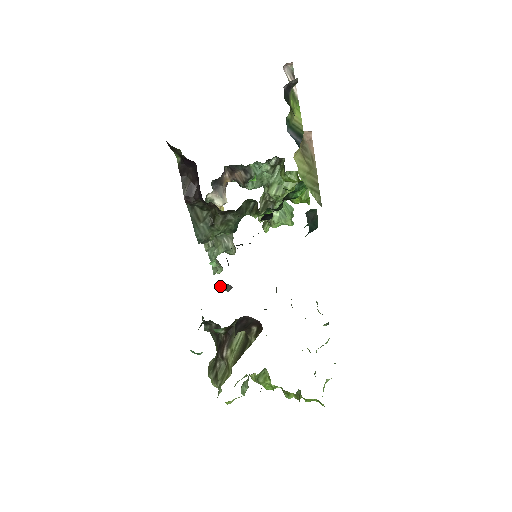
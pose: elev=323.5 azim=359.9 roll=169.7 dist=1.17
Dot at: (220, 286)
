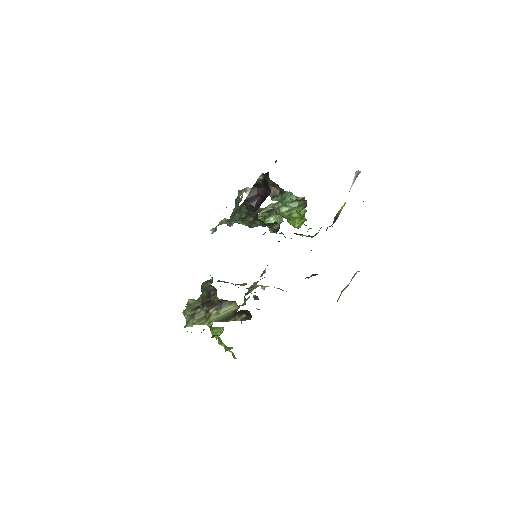
Dot at: (253, 295)
